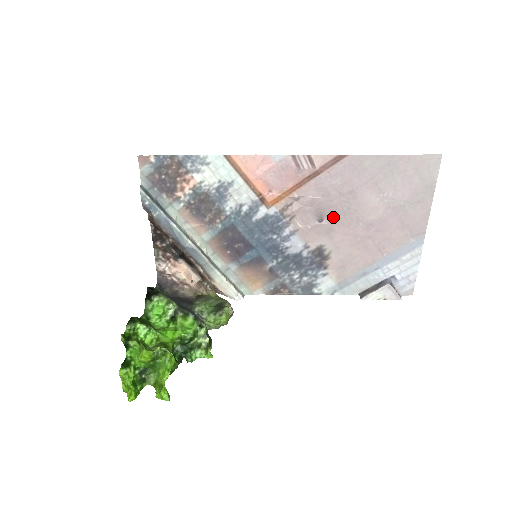
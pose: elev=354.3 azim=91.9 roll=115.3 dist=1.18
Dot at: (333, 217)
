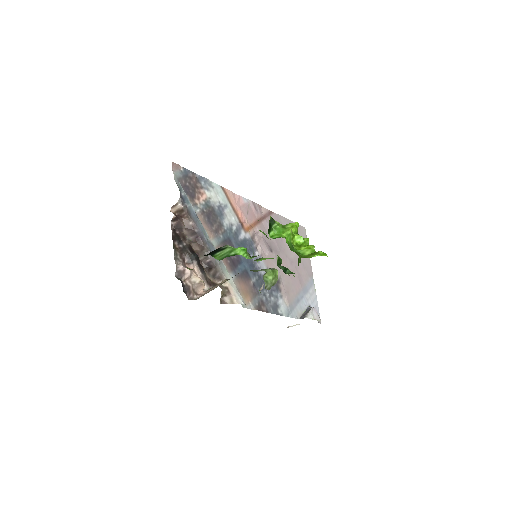
Dot at: (276, 251)
